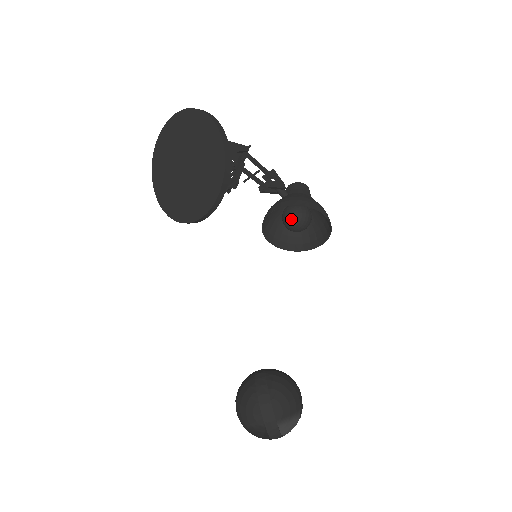
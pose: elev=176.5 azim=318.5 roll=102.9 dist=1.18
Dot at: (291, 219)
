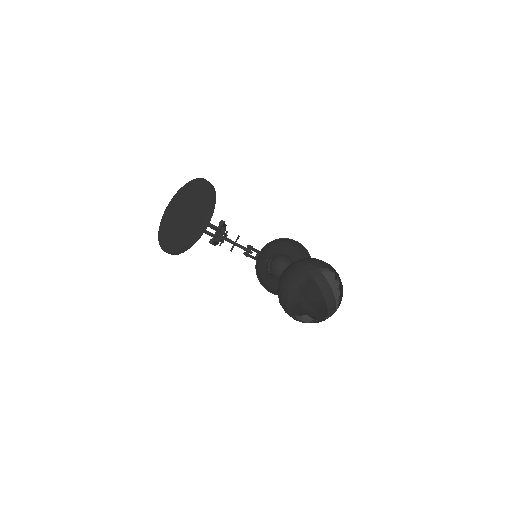
Dot at: (277, 262)
